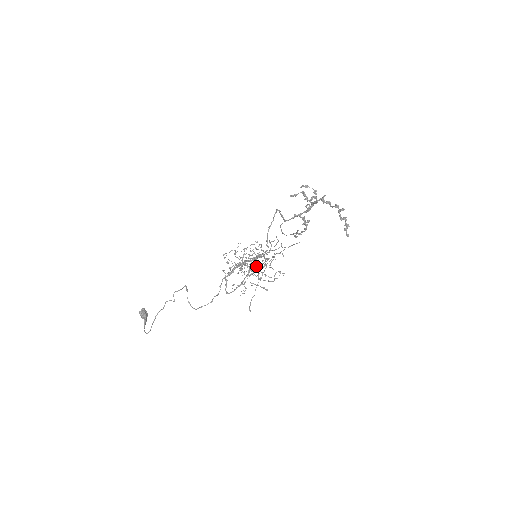
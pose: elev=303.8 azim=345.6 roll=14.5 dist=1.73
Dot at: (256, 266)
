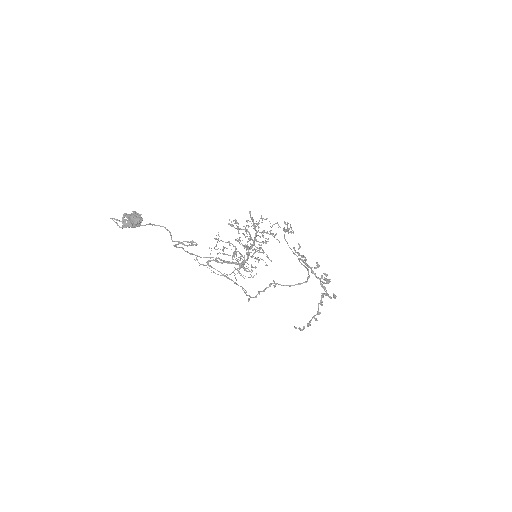
Dot at: occluded
